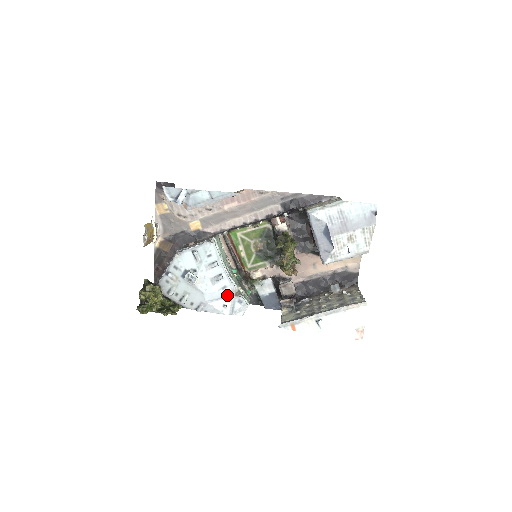
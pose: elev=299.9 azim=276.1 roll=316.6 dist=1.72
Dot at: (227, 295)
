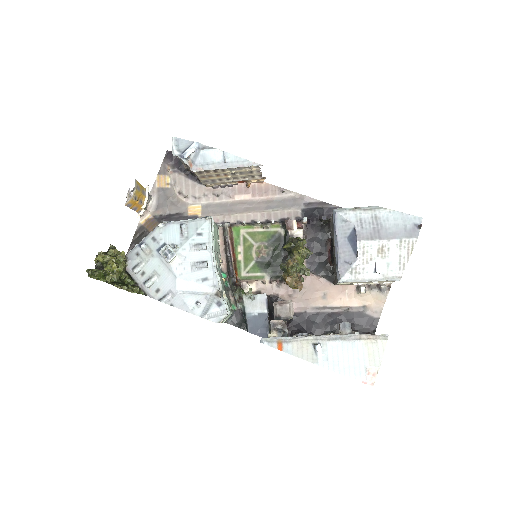
Dot at: (205, 291)
